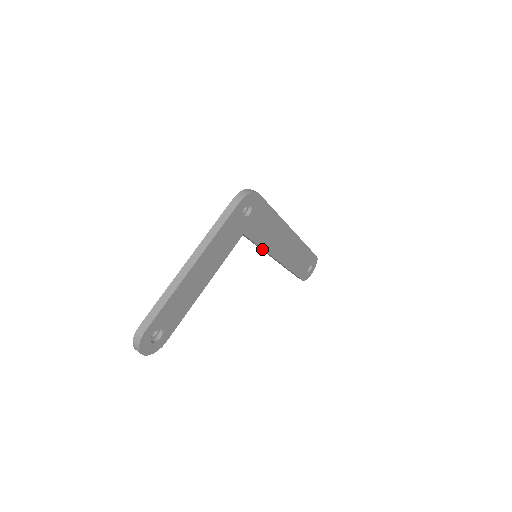
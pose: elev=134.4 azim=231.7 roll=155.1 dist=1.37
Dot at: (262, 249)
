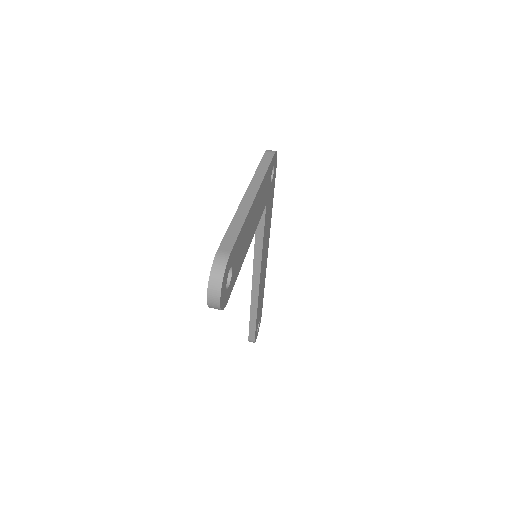
Dot at: (260, 249)
